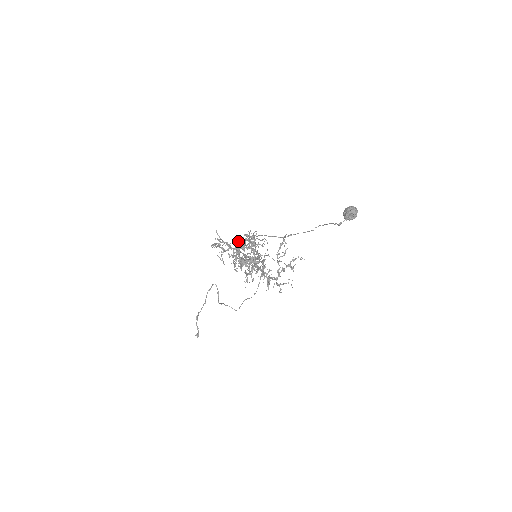
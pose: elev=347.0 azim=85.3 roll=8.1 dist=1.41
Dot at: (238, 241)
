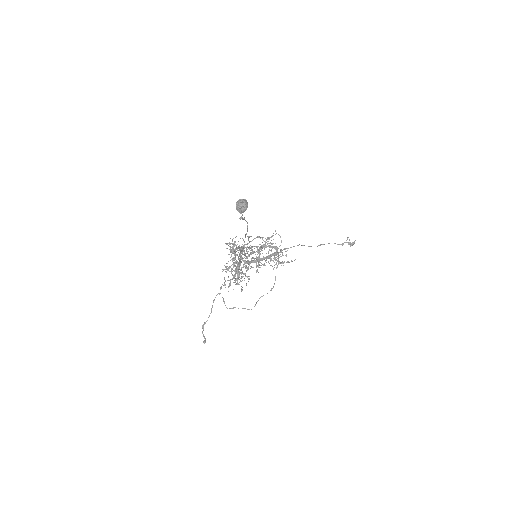
Dot at: occluded
